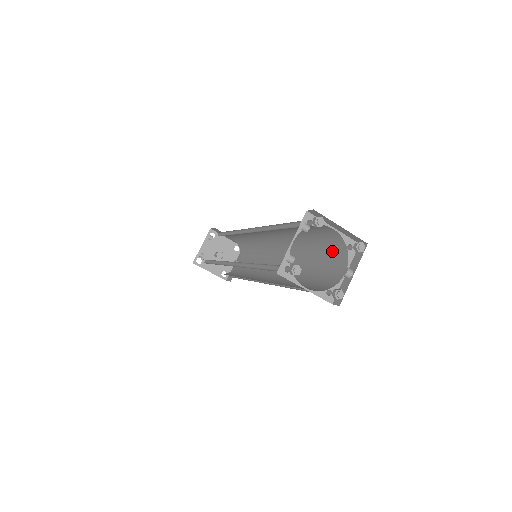
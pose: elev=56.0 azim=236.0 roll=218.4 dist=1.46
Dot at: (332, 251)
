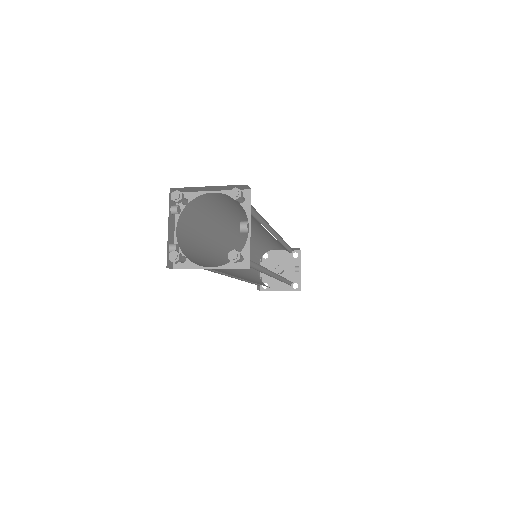
Dot at: occluded
